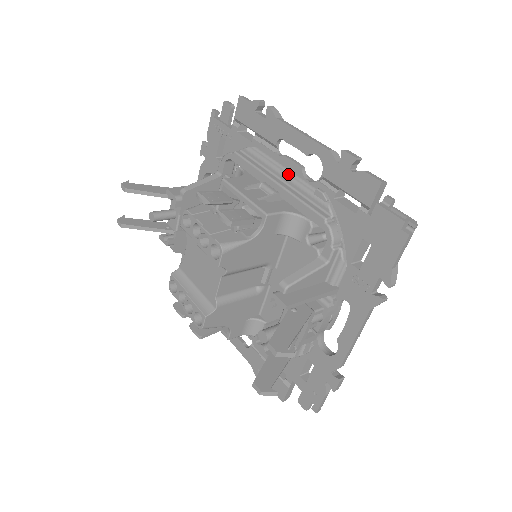
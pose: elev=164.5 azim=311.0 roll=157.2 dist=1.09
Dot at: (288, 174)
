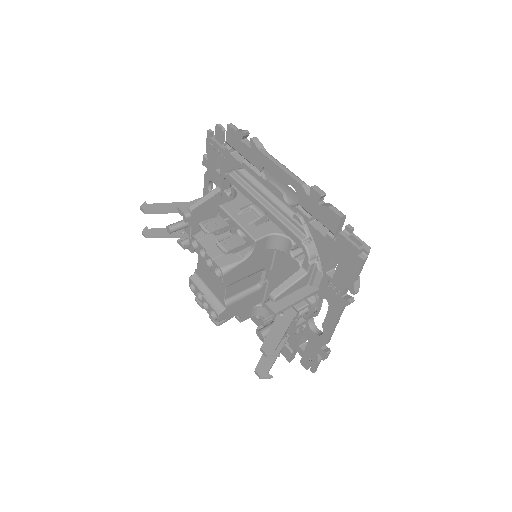
Dot at: (272, 197)
